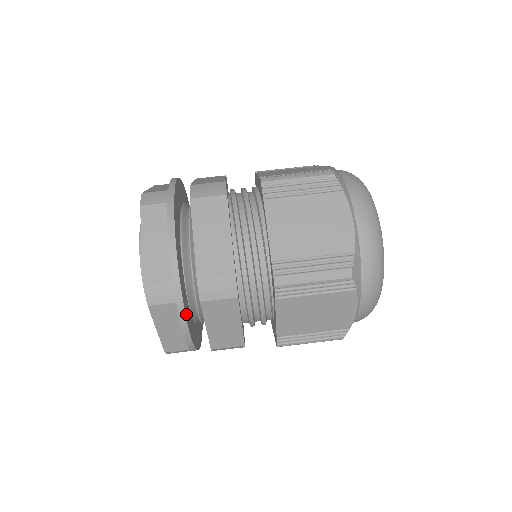
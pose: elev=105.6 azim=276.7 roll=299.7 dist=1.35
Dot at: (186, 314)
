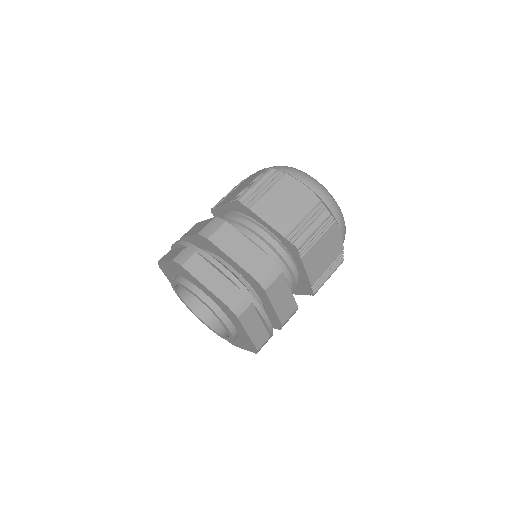
Dot at: (210, 257)
